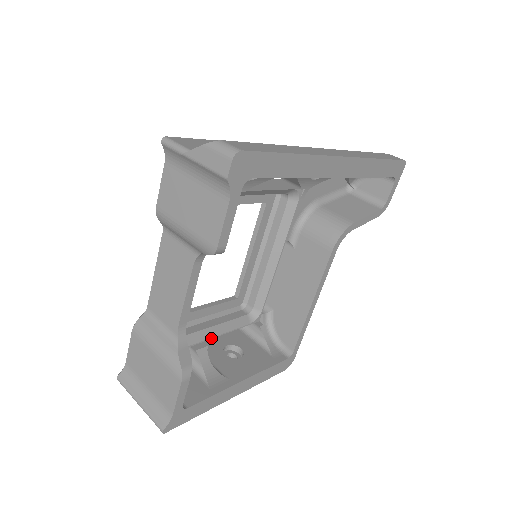
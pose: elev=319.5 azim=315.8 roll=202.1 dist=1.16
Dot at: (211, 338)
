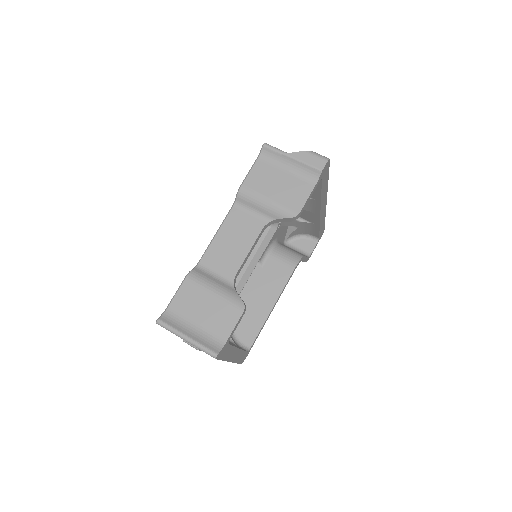
Dot at: occluded
